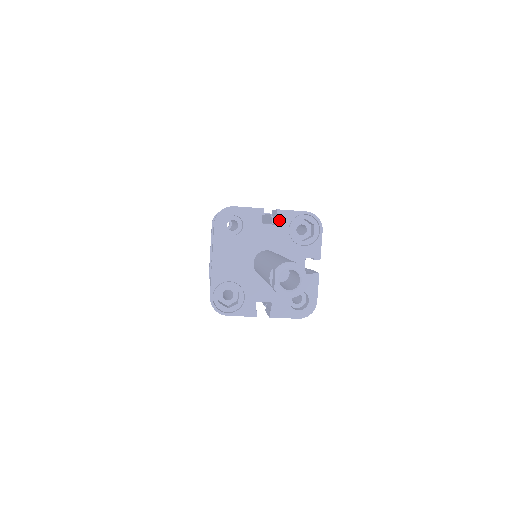
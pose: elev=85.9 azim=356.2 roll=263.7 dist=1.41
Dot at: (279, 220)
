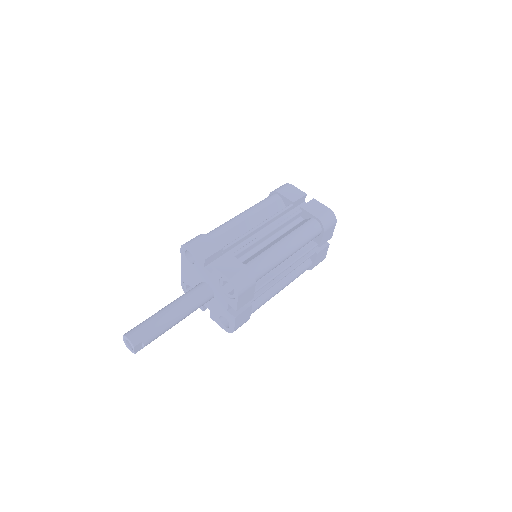
Dot at: (213, 272)
